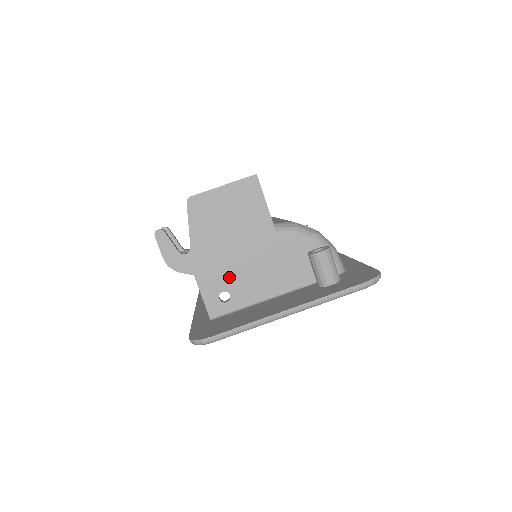
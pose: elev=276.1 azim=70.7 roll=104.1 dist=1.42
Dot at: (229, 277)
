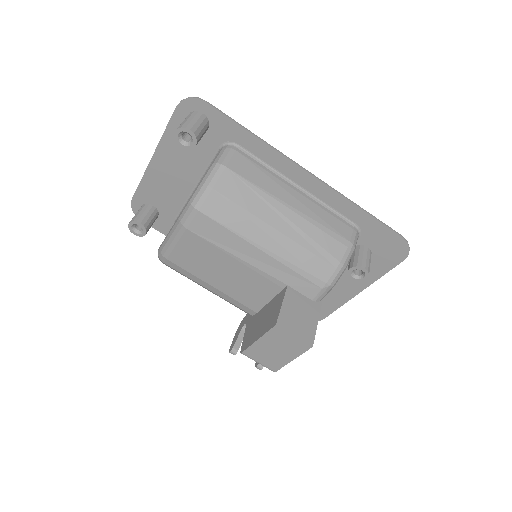
Dot at: occluded
